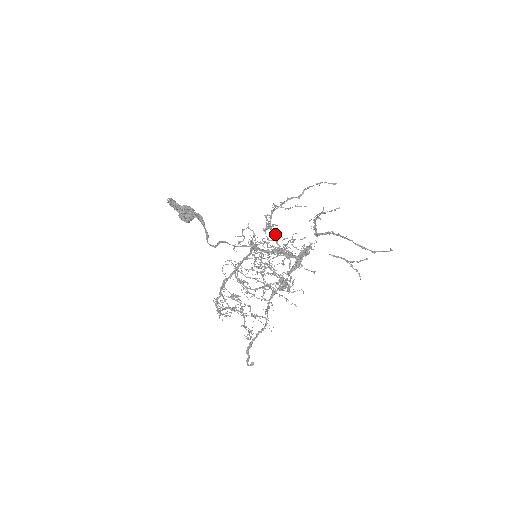
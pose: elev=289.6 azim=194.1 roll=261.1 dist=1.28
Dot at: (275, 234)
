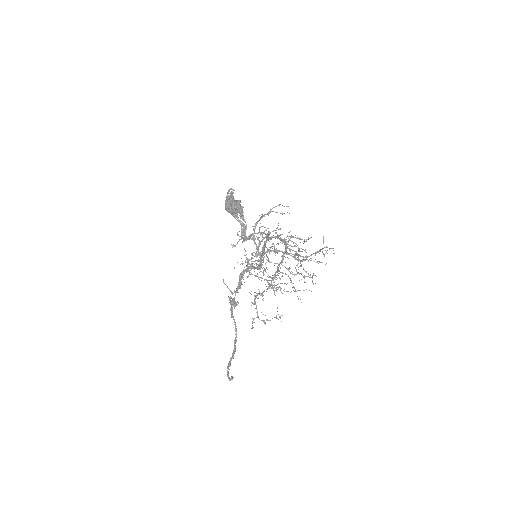
Dot at: occluded
